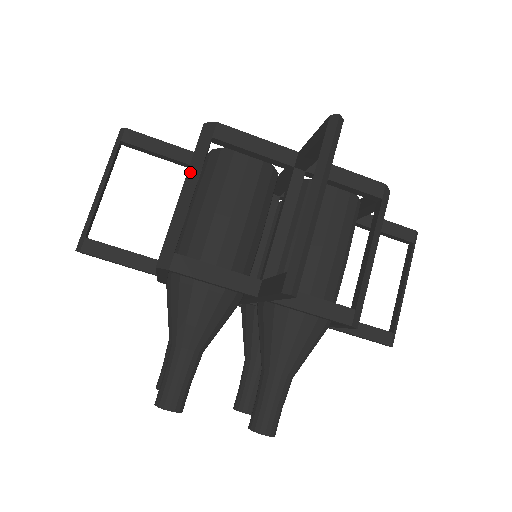
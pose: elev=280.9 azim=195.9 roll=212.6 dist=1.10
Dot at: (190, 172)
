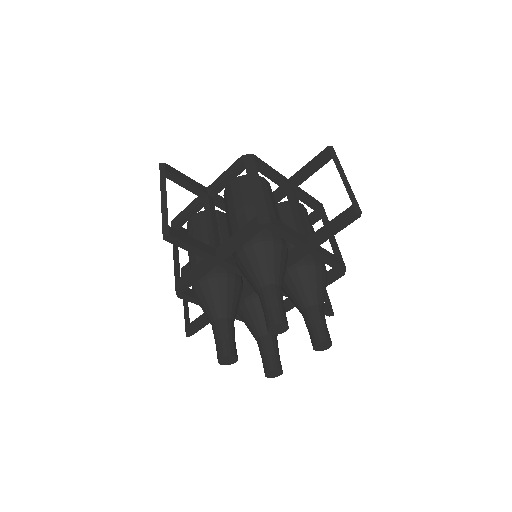
Dot at: occluded
